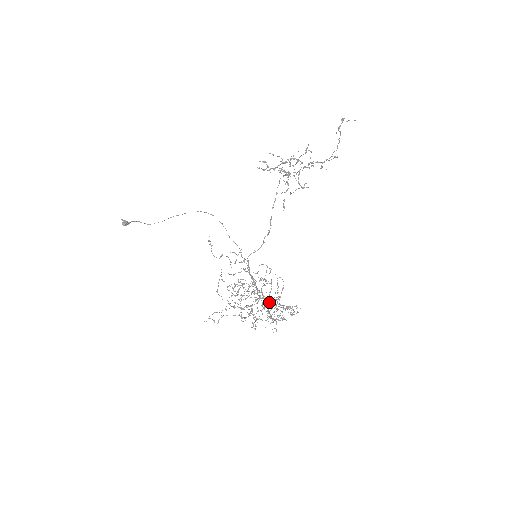
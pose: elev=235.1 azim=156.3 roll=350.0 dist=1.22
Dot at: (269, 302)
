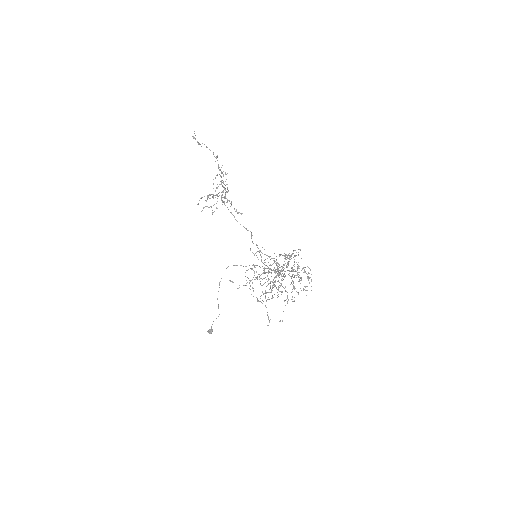
Dot at: (283, 269)
